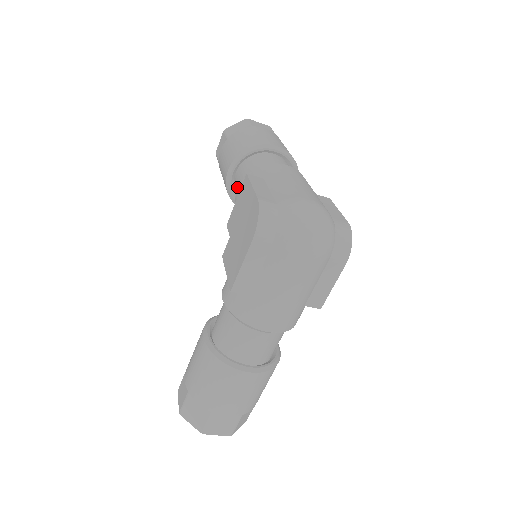
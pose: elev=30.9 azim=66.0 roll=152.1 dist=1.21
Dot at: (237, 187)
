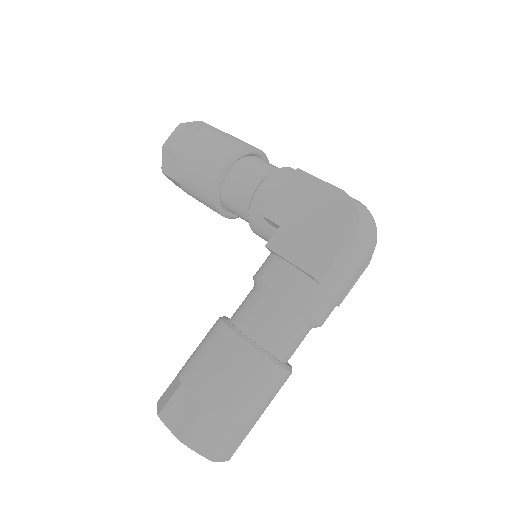
Dot at: (242, 182)
